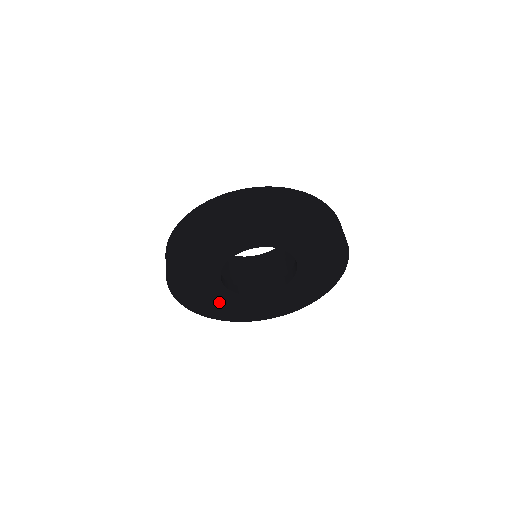
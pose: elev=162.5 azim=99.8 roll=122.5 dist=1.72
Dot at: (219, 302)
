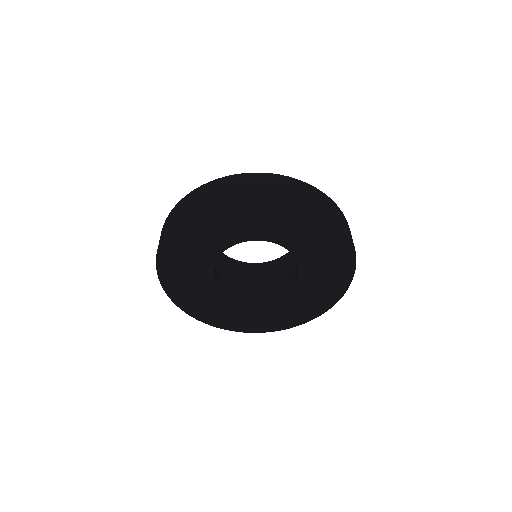
Dot at: (215, 305)
